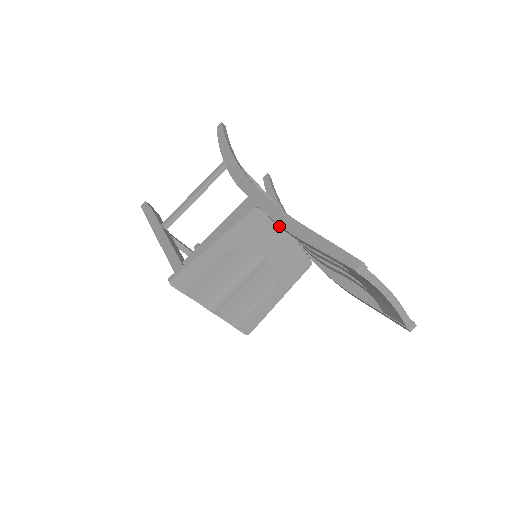
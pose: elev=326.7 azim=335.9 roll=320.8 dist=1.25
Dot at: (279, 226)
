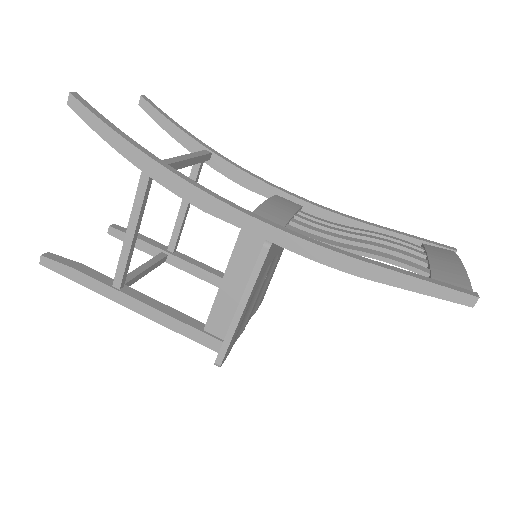
Dot at: (323, 261)
